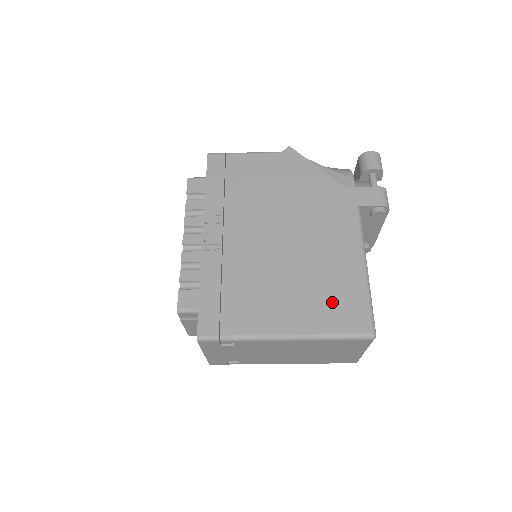
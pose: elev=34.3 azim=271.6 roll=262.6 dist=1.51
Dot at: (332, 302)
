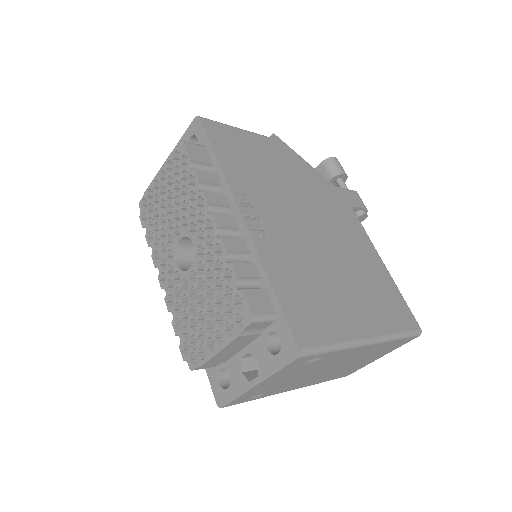
Dot at: (383, 300)
